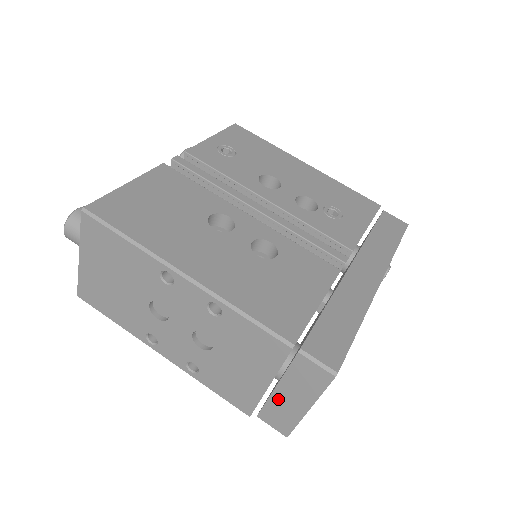
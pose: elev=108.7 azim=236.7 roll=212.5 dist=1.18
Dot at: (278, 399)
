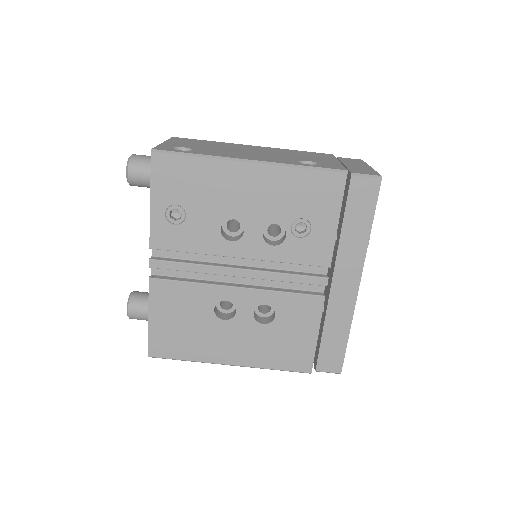
Dot at: occluded
